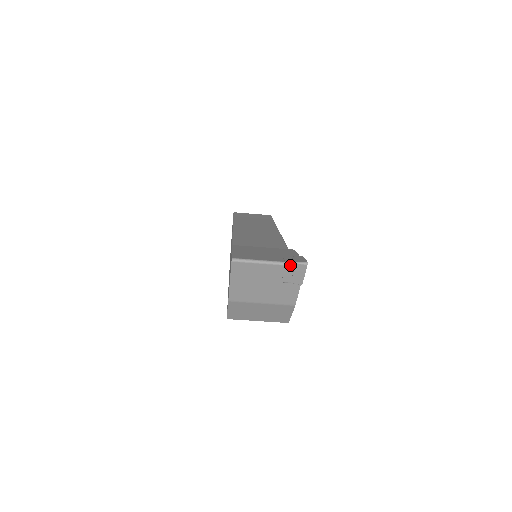
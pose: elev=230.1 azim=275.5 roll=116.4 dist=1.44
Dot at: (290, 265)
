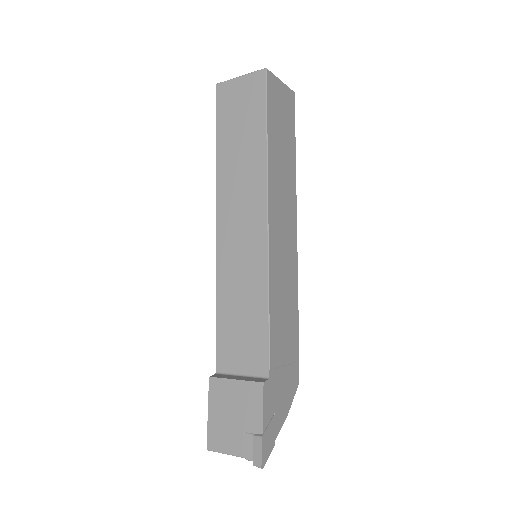
Dot at: (251, 460)
